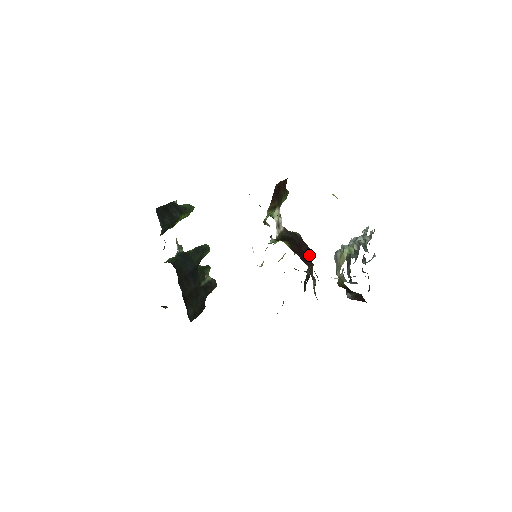
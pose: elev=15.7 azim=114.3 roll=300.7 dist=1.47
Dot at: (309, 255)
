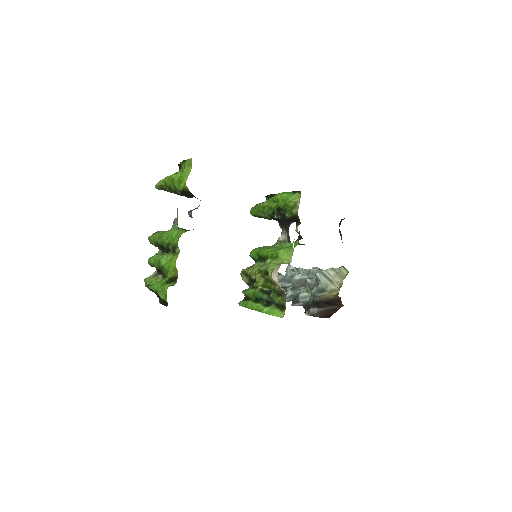
Dot at: occluded
